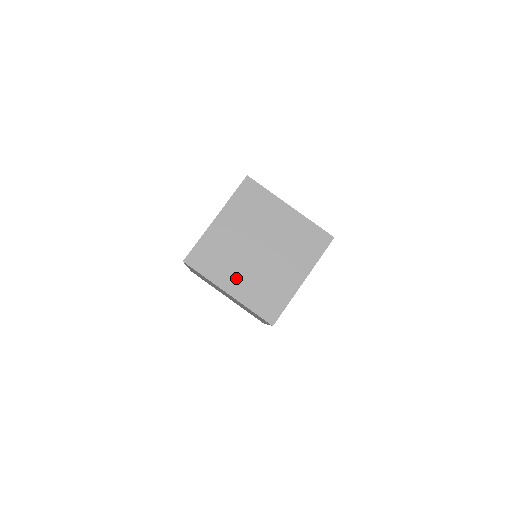
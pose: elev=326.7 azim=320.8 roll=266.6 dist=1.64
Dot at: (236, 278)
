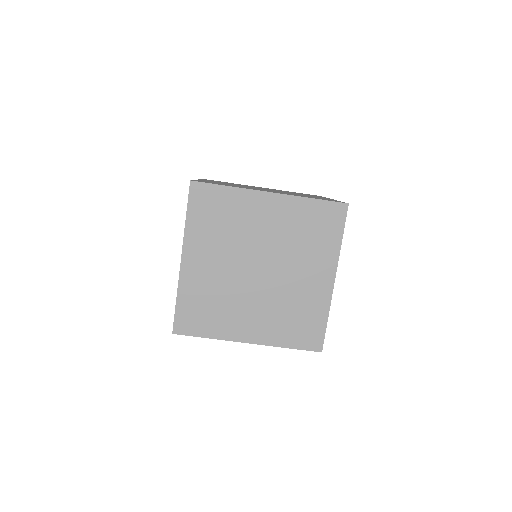
Dot at: (248, 320)
